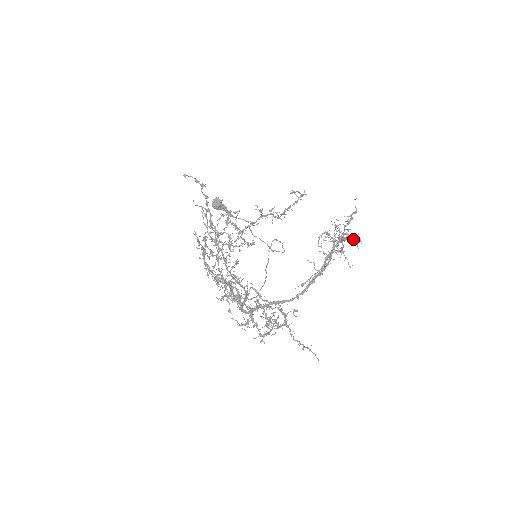
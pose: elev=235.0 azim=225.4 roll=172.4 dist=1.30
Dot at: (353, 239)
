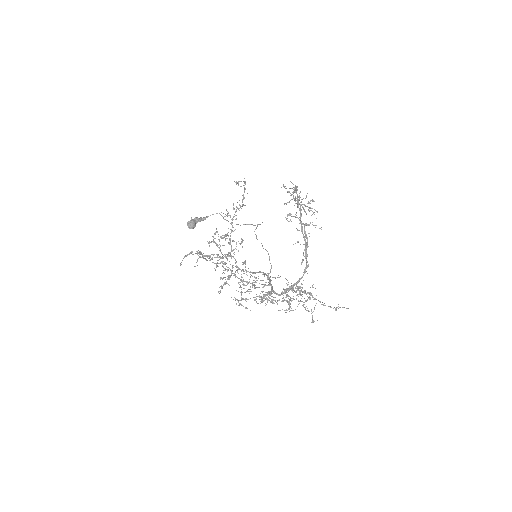
Dot at: (309, 208)
